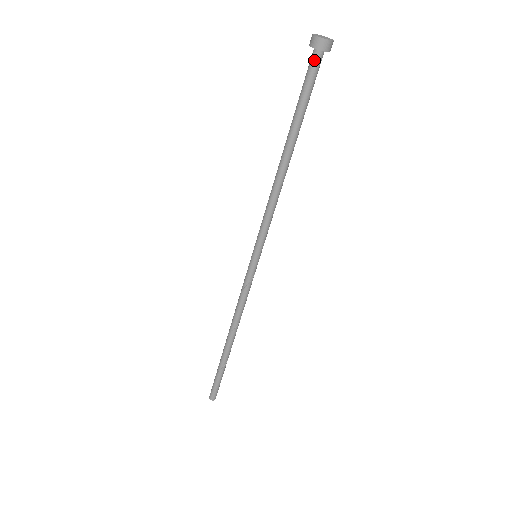
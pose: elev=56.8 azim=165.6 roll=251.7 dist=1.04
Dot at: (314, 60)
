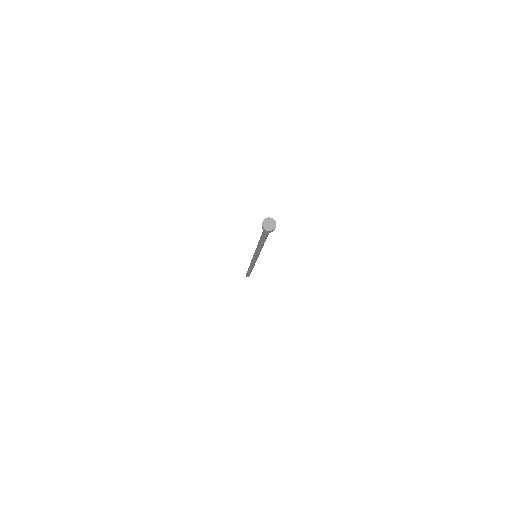
Dot at: occluded
